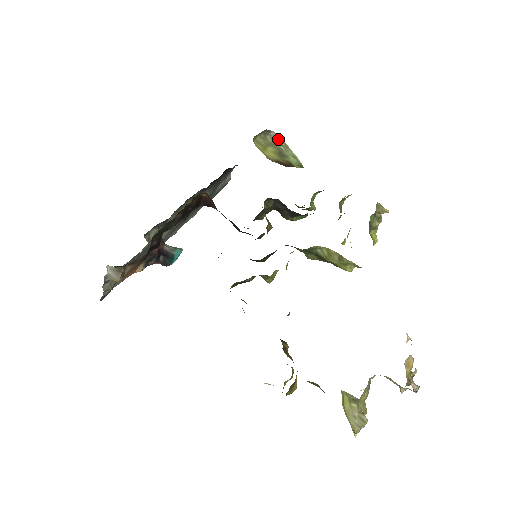
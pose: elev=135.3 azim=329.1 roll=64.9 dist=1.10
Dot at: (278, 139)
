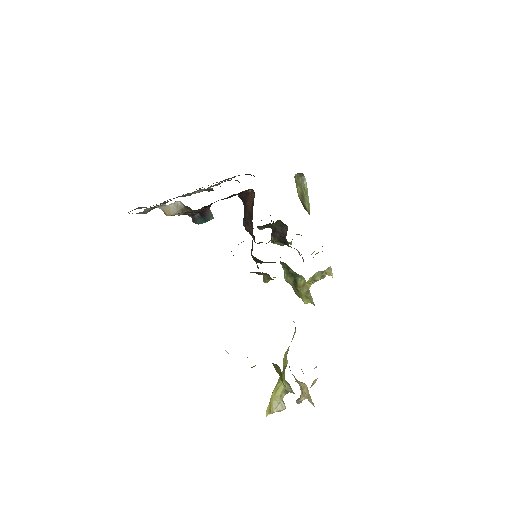
Dot at: (305, 184)
